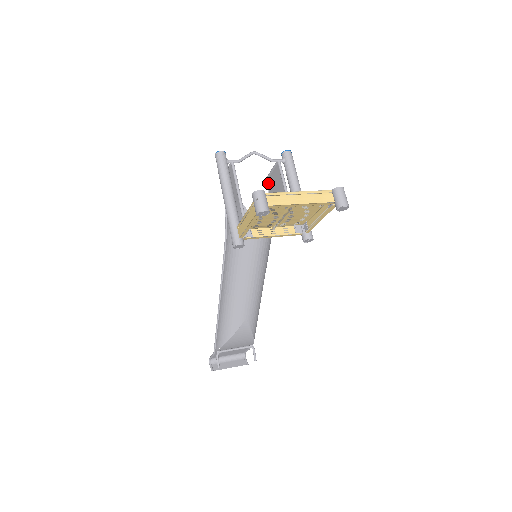
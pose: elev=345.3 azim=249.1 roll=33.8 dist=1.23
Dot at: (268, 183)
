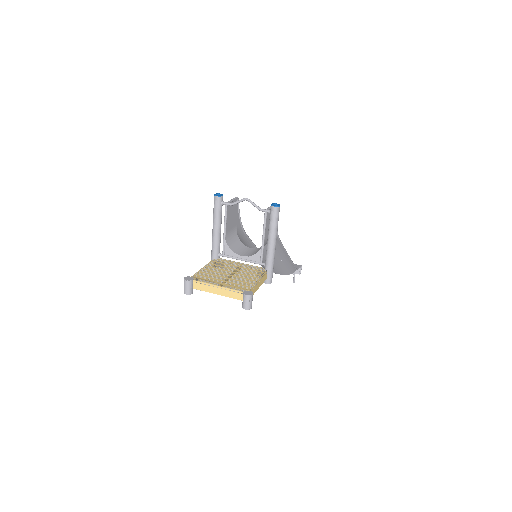
Dot at: occluded
